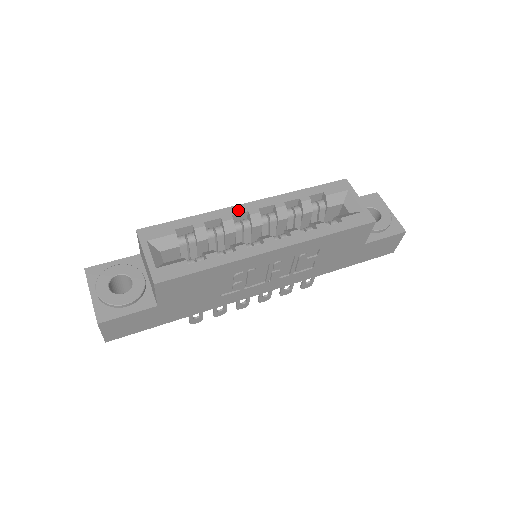
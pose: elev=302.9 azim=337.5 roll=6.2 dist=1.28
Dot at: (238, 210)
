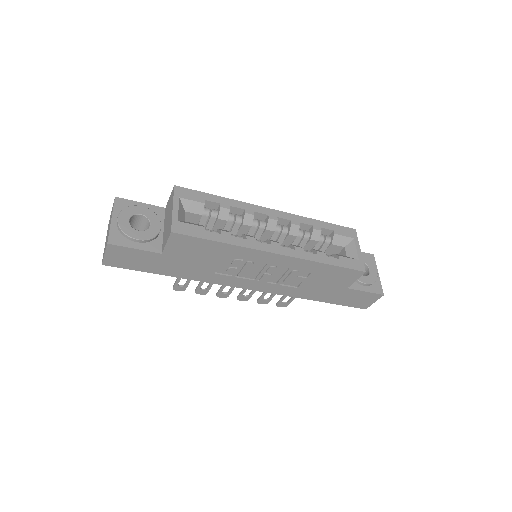
Dot at: (261, 210)
